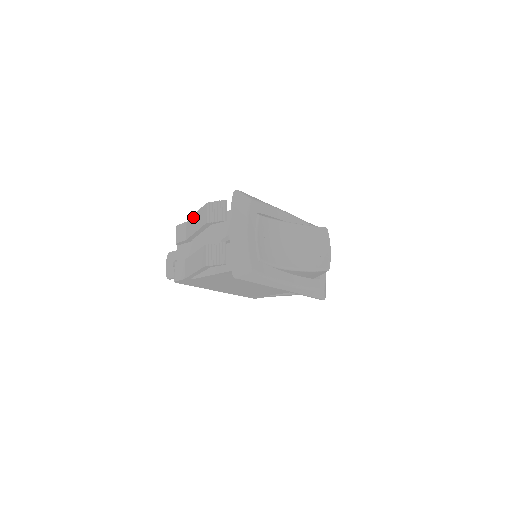
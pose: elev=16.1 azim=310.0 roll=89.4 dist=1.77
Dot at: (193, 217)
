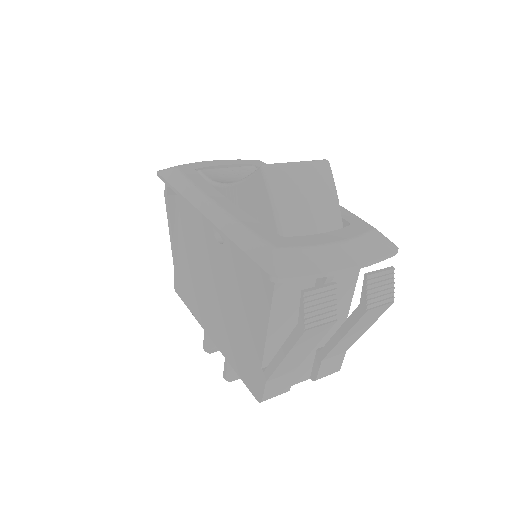
Dot at: occluded
